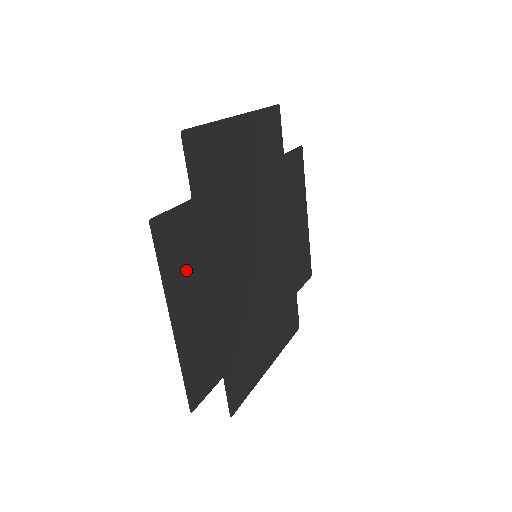
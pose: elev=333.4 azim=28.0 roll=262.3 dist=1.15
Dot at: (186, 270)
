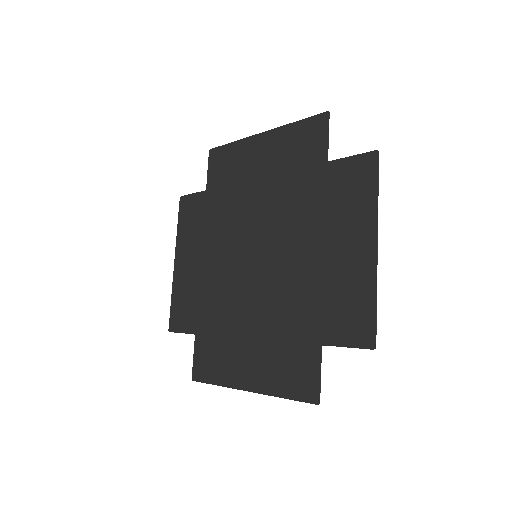
Dot at: (276, 366)
